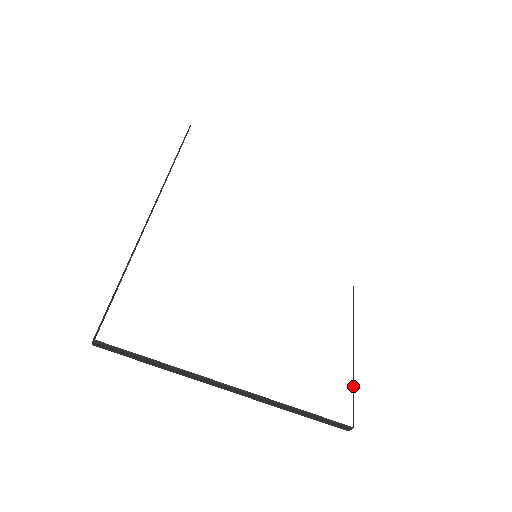
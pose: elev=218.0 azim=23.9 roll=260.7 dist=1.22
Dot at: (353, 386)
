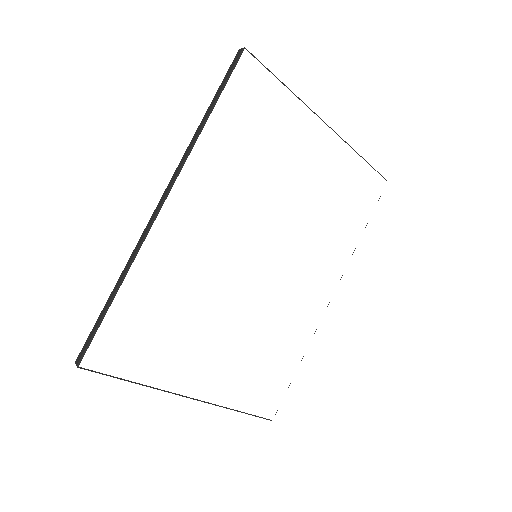
Dot at: occluded
